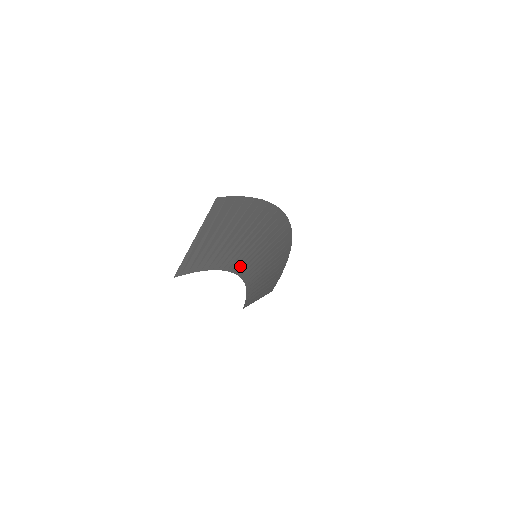
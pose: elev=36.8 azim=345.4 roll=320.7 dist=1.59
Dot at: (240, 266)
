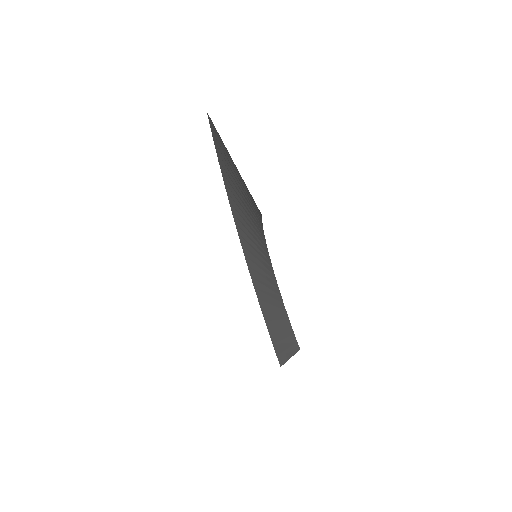
Dot at: (264, 252)
